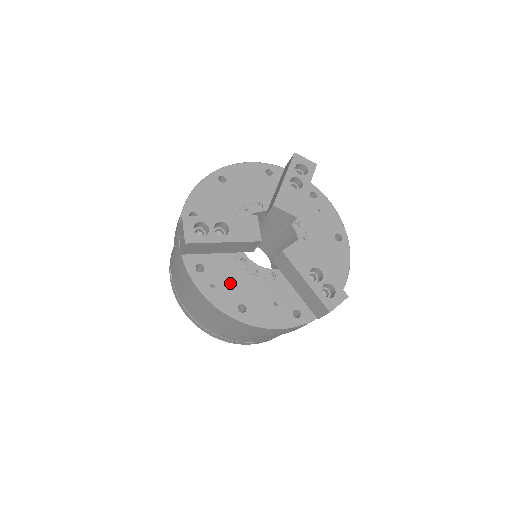
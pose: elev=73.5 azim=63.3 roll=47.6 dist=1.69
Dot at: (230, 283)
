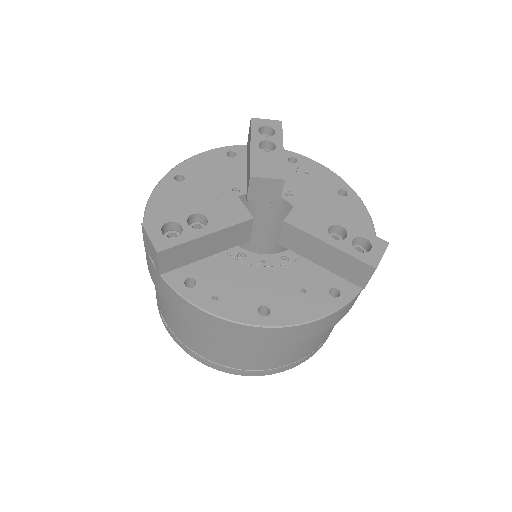
Dot at: (236, 287)
